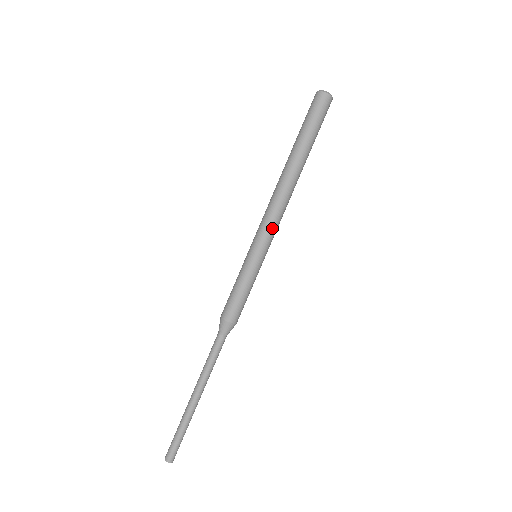
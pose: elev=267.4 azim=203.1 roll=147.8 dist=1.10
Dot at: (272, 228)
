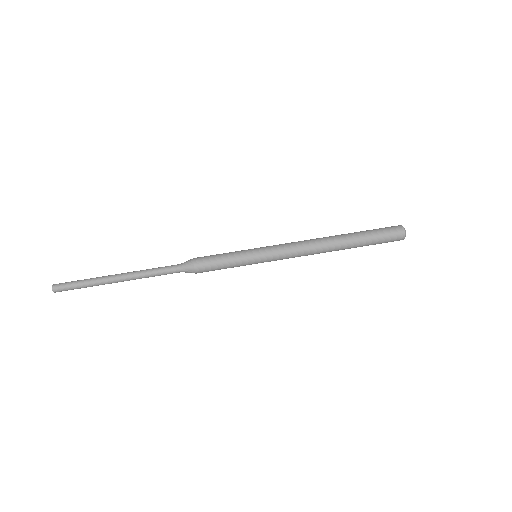
Dot at: (284, 250)
